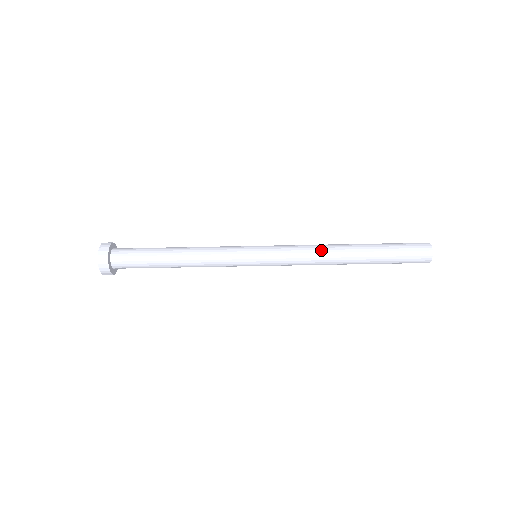
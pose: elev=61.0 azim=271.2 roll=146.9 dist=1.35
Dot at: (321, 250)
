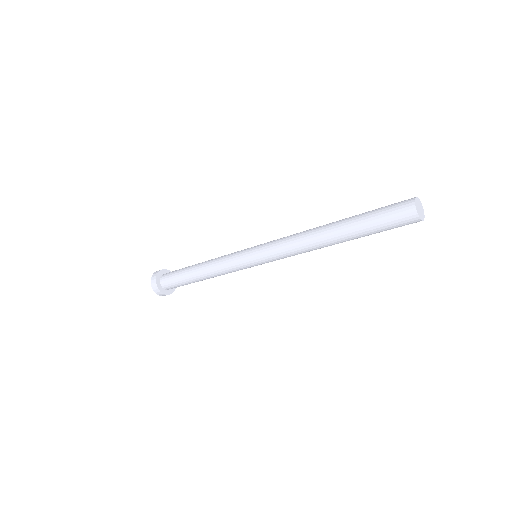
Dot at: (302, 236)
